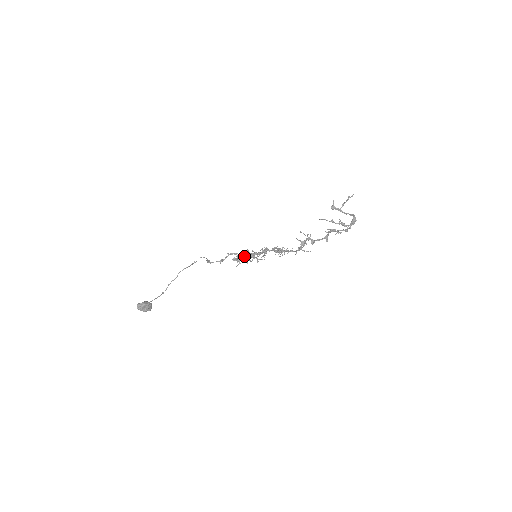
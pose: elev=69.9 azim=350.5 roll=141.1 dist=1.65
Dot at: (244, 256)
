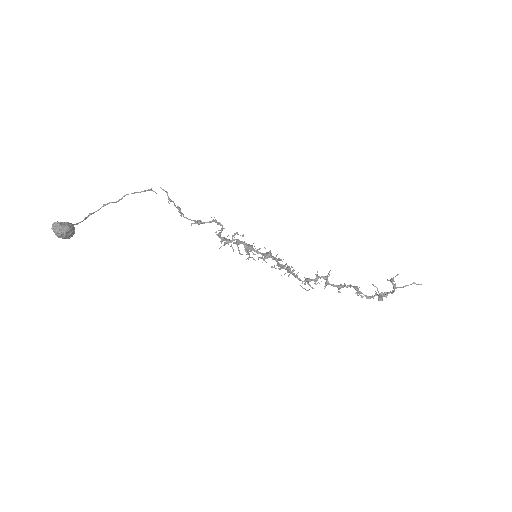
Dot at: (238, 242)
